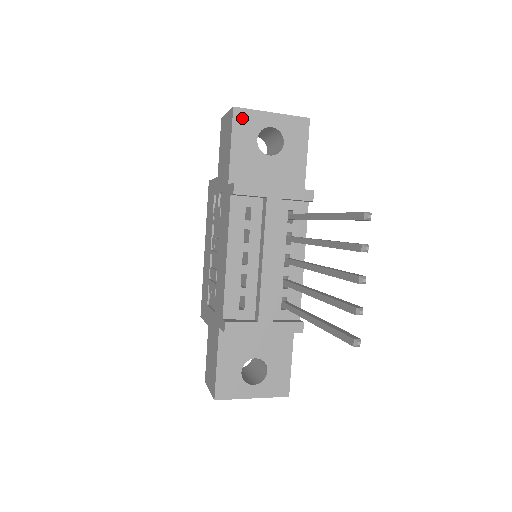
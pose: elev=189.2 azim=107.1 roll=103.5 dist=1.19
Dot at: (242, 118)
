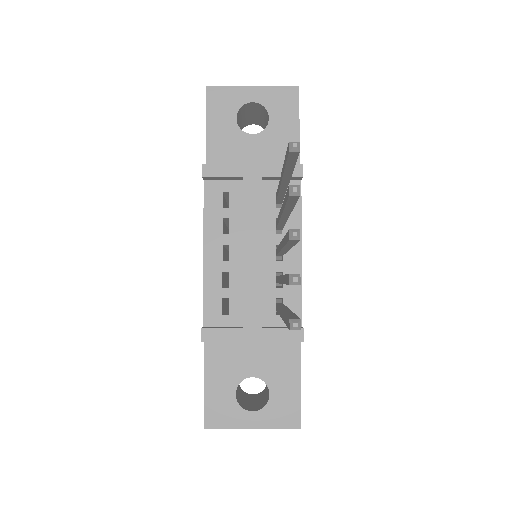
Dot at: (217, 97)
